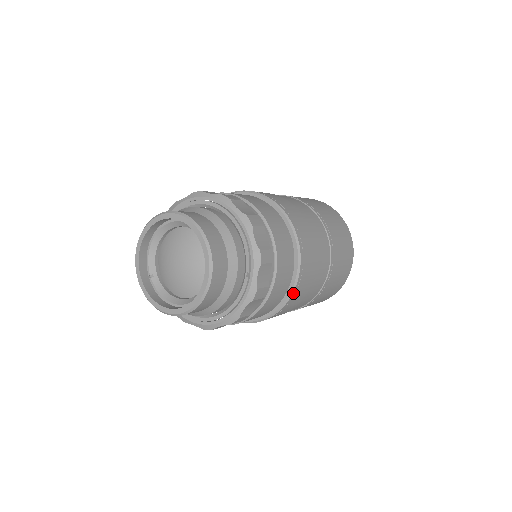
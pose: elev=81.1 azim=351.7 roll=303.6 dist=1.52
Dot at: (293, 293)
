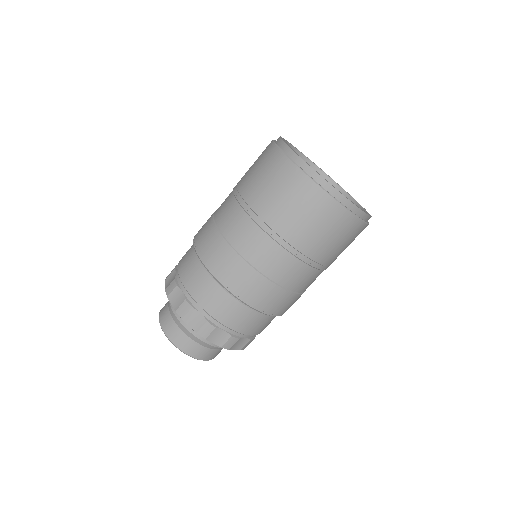
Dot at: (266, 313)
